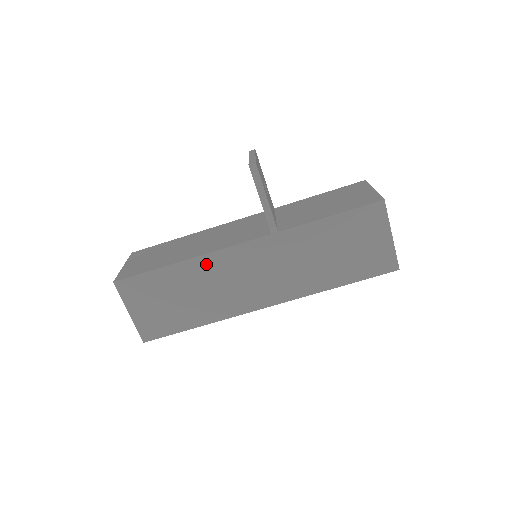
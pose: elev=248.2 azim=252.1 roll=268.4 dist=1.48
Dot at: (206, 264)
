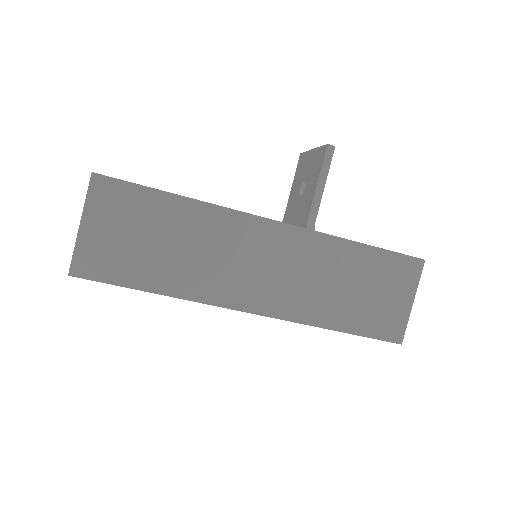
Dot at: (219, 219)
